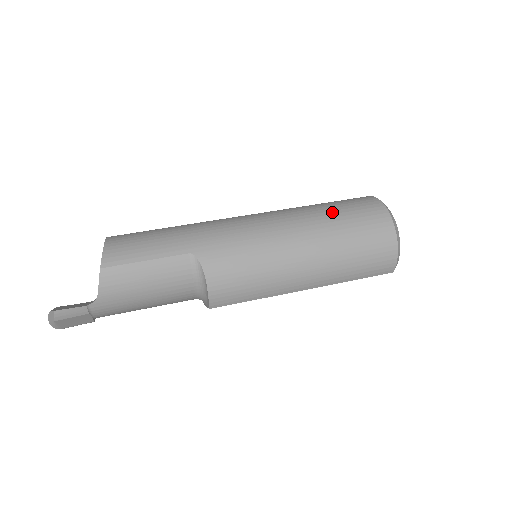
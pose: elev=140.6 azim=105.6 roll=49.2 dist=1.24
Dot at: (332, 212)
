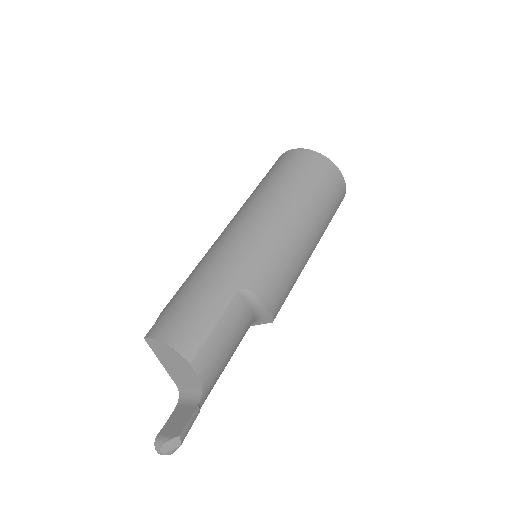
Dot at: (289, 180)
